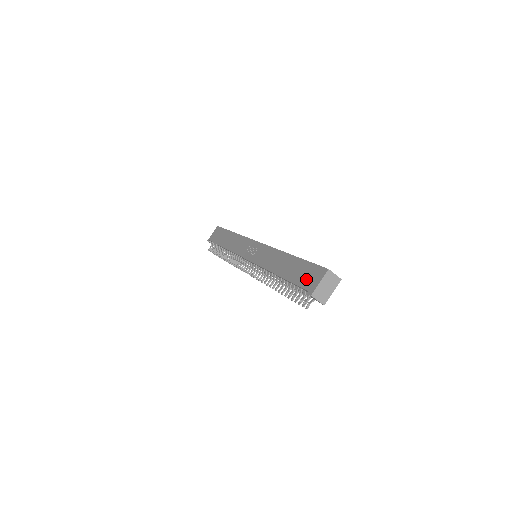
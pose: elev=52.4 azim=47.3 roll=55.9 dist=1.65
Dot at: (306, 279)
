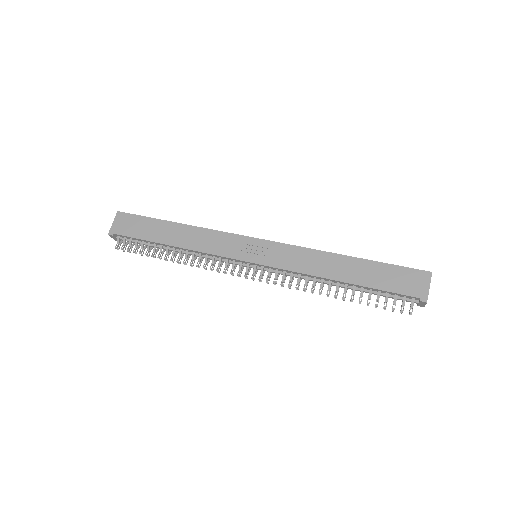
Dot at: (404, 285)
